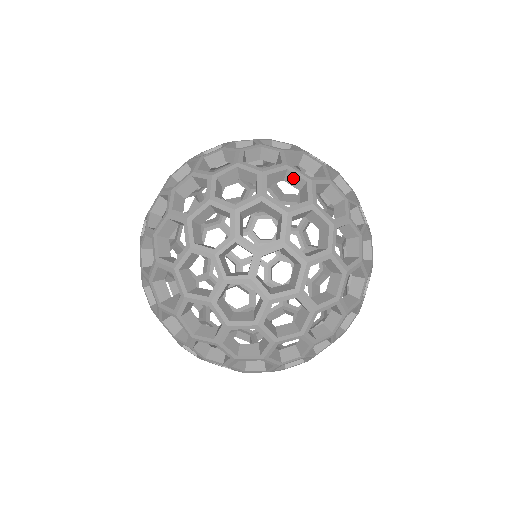
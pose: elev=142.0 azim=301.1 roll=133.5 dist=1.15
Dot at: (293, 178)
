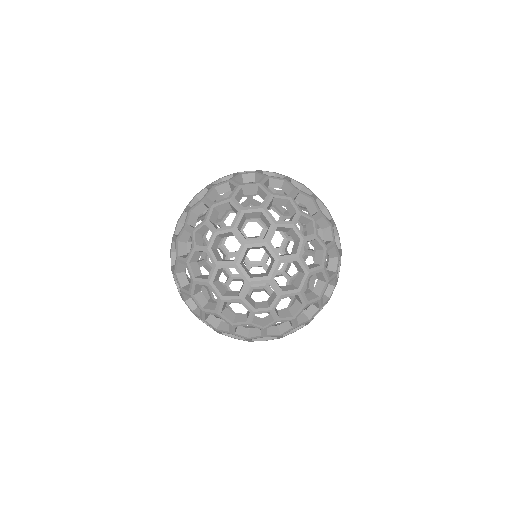
Dot at: (254, 248)
